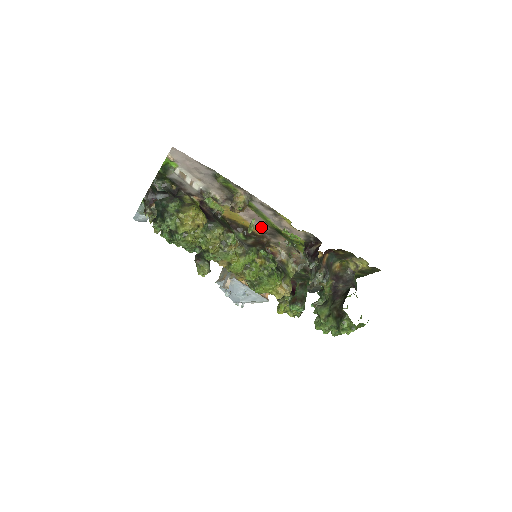
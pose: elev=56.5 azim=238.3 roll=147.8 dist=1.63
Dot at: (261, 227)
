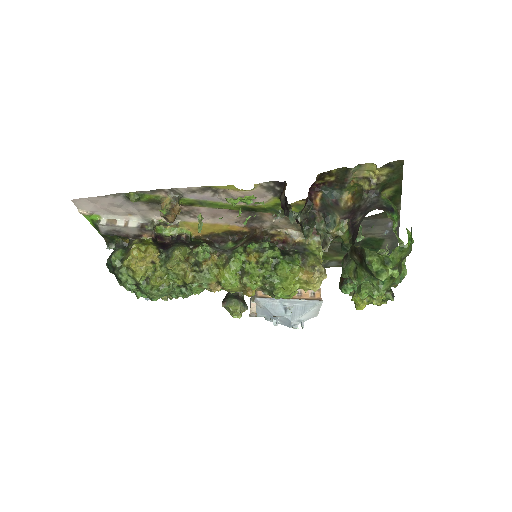
Dot at: (234, 219)
